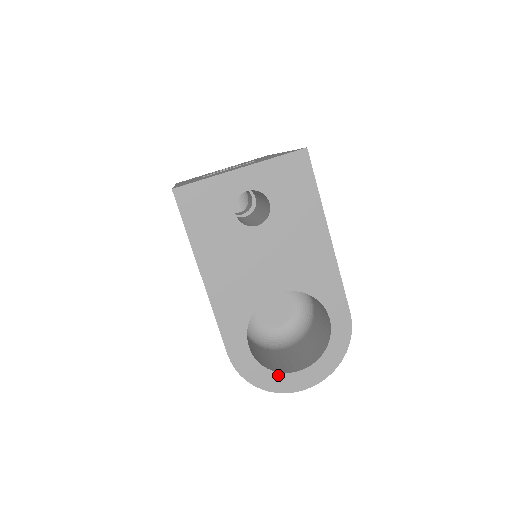
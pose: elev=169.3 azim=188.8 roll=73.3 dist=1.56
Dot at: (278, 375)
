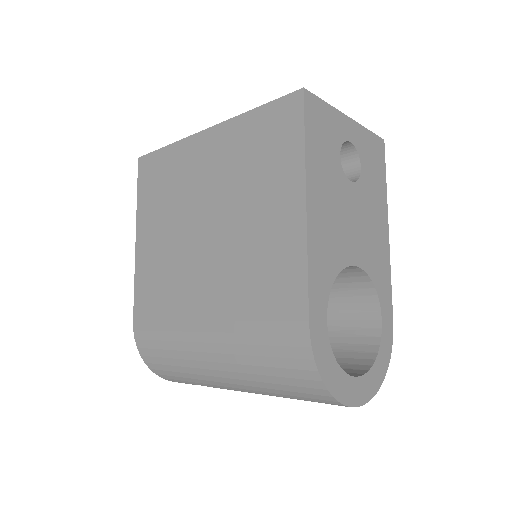
Dot at: (343, 375)
